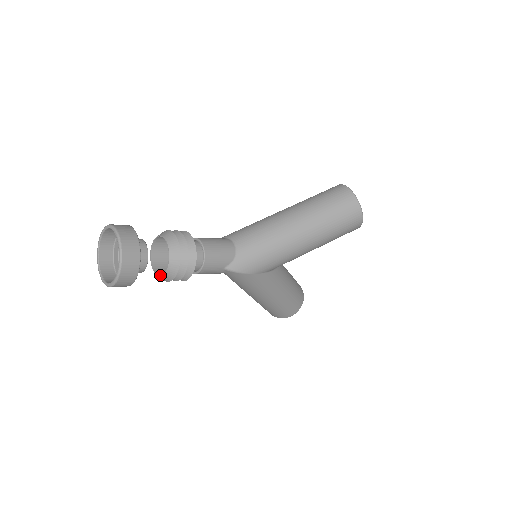
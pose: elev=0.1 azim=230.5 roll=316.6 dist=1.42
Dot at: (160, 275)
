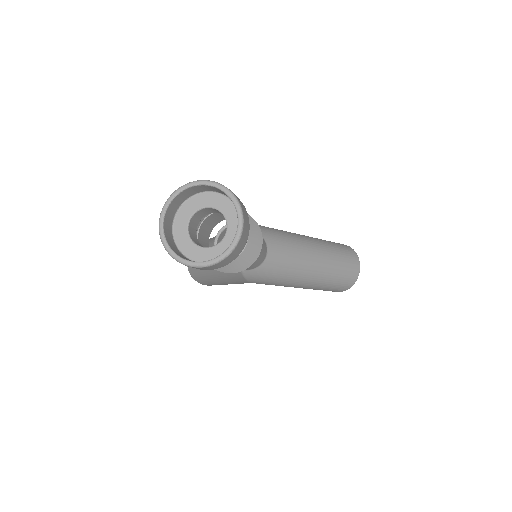
Dot at: occluded
